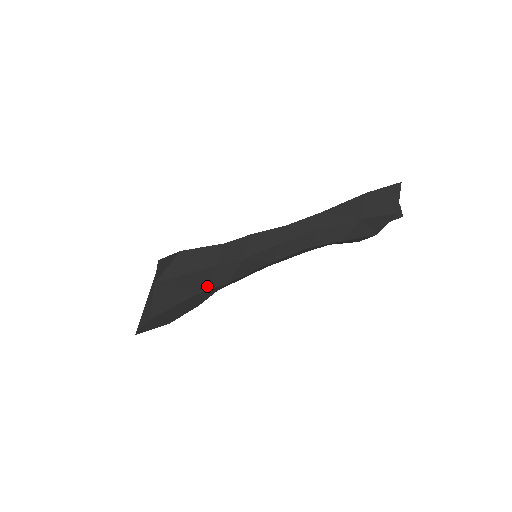
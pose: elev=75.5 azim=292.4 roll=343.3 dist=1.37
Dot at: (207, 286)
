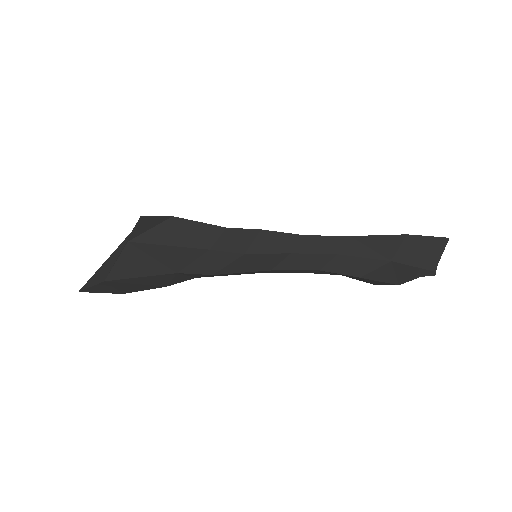
Dot at: (187, 269)
